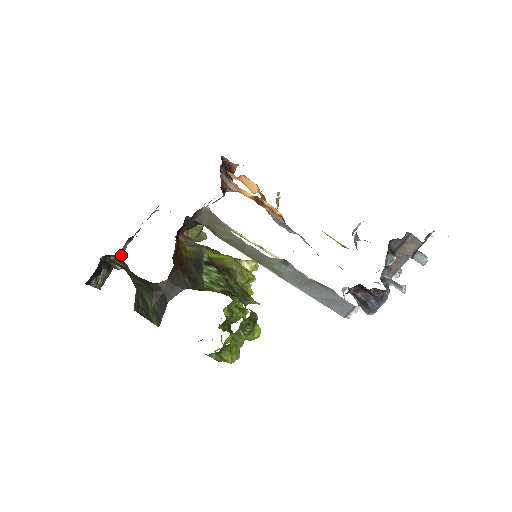
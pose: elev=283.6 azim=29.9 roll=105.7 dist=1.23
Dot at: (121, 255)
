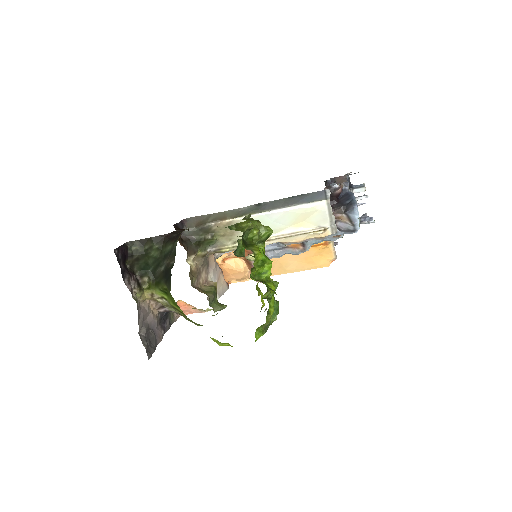
Dot at: (160, 341)
